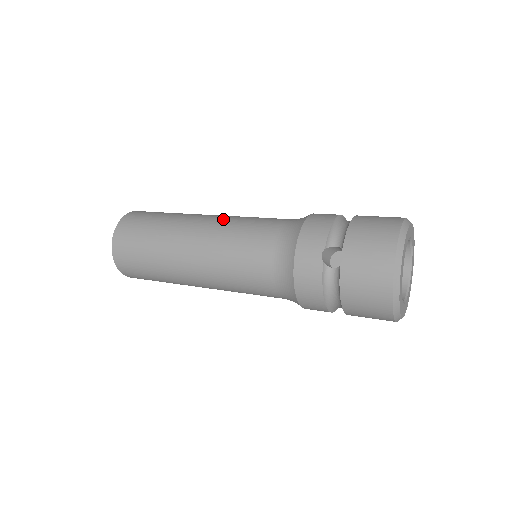
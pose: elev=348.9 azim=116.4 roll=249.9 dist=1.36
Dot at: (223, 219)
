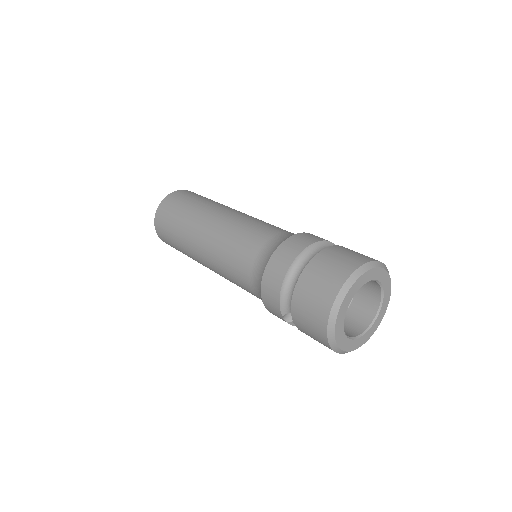
Dot at: (212, 247)
